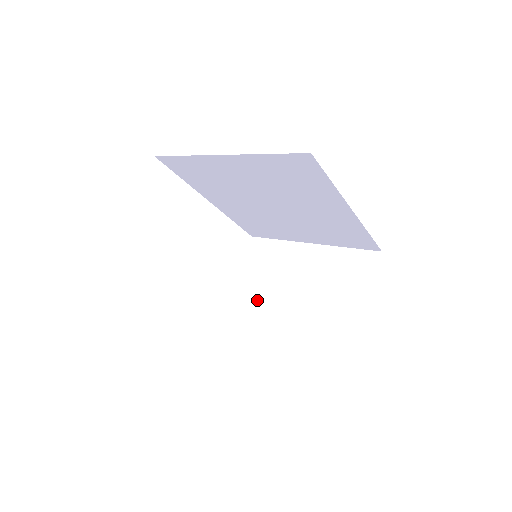
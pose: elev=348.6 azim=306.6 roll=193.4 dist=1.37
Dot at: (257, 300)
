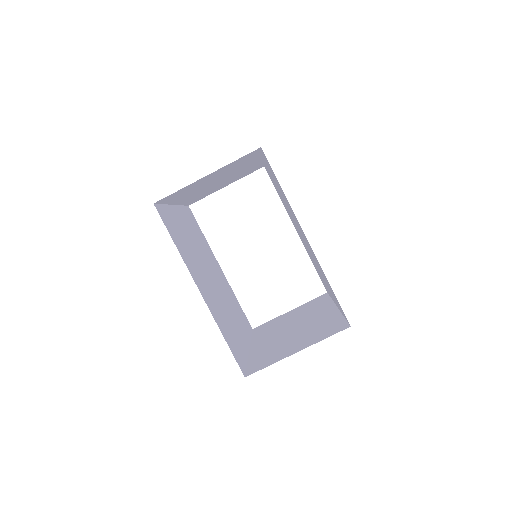
Dot at: (273, 326)
